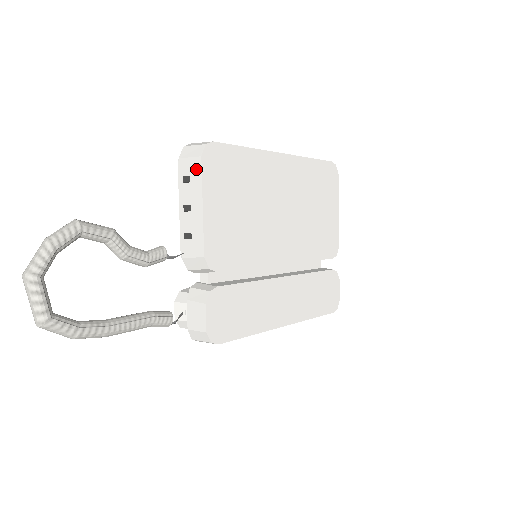
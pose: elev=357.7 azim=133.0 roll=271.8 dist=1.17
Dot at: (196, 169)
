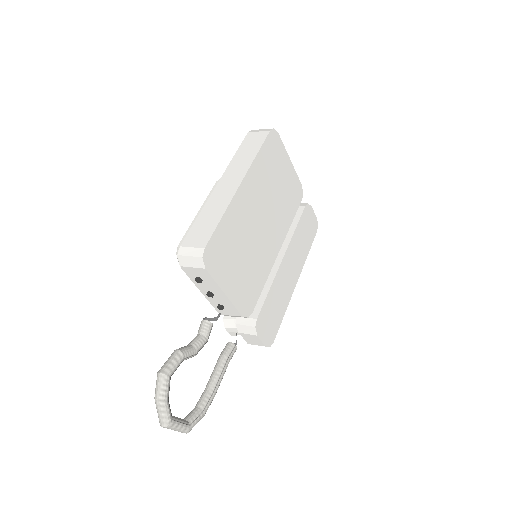
Dot at: (204, 275)
